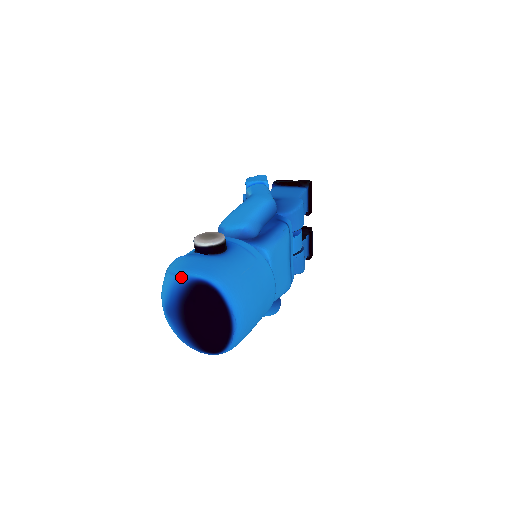
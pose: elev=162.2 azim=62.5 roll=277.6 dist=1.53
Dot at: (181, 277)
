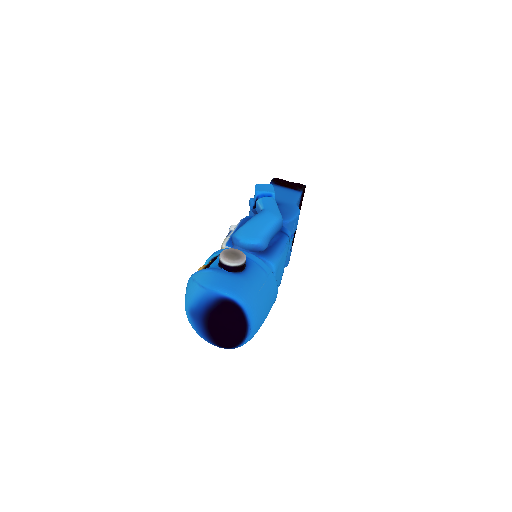
Dot at: (211, 292)
